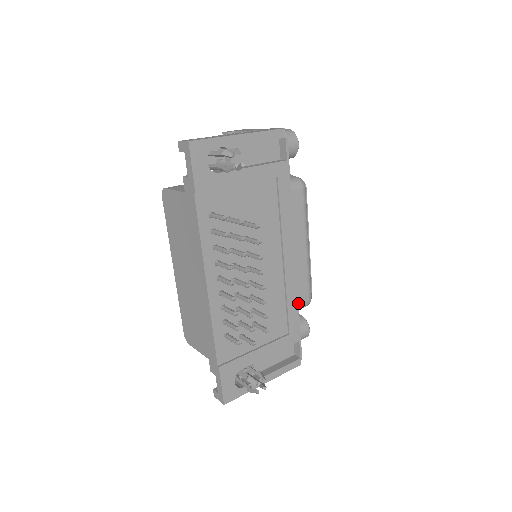
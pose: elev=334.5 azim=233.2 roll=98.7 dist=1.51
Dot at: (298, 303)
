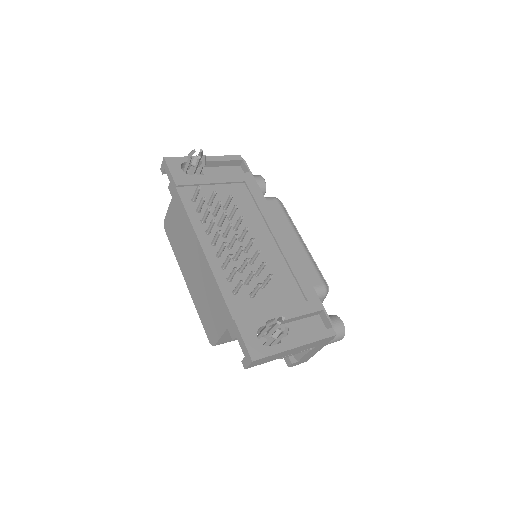
Dot at: (305, 274)
